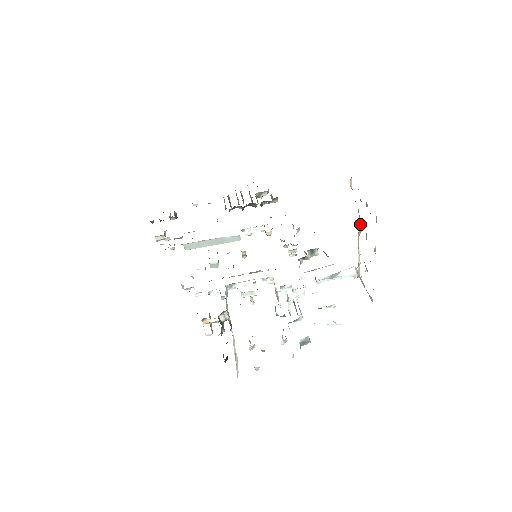
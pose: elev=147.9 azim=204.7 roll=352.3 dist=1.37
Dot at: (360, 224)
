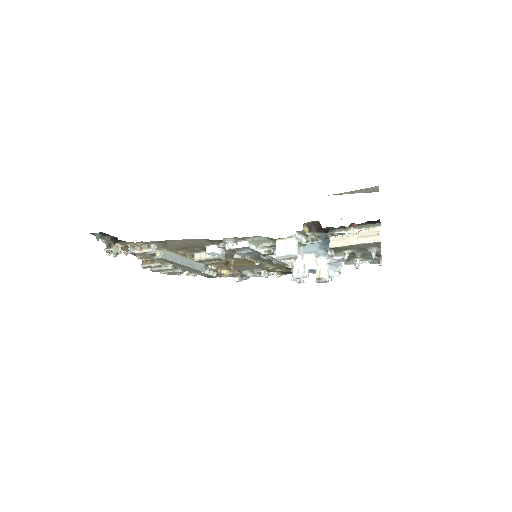
Dot at: occluded
